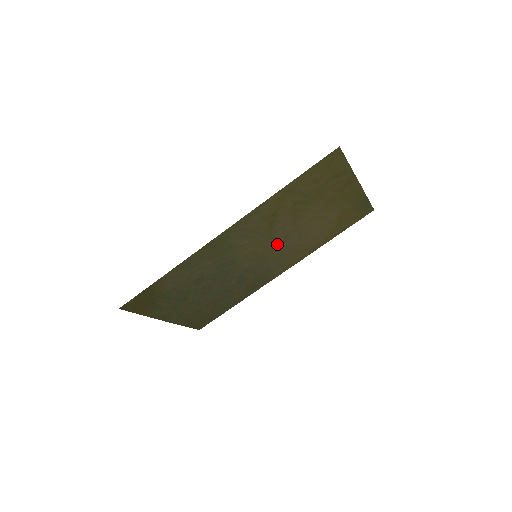
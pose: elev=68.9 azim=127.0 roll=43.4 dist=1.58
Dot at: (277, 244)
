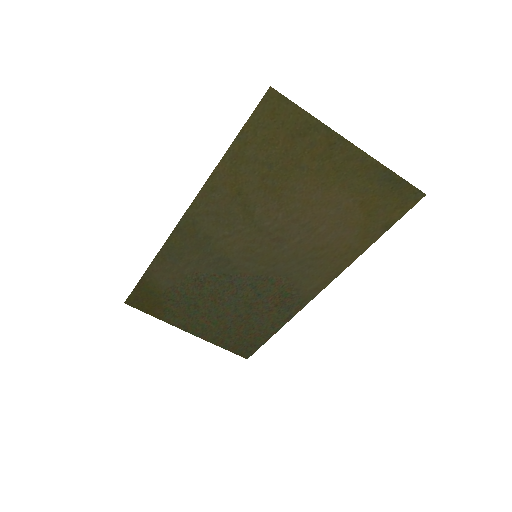
Dot at: (278, 241)
